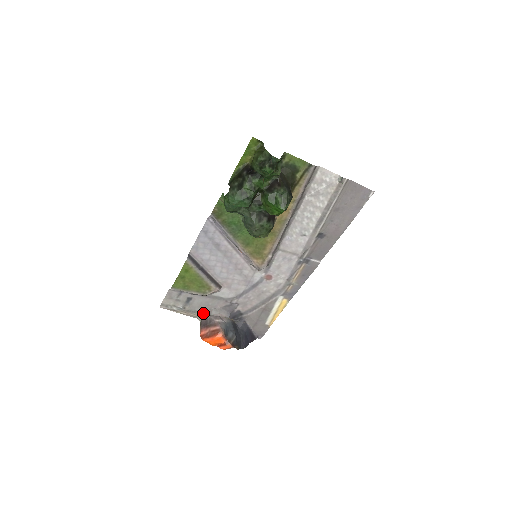
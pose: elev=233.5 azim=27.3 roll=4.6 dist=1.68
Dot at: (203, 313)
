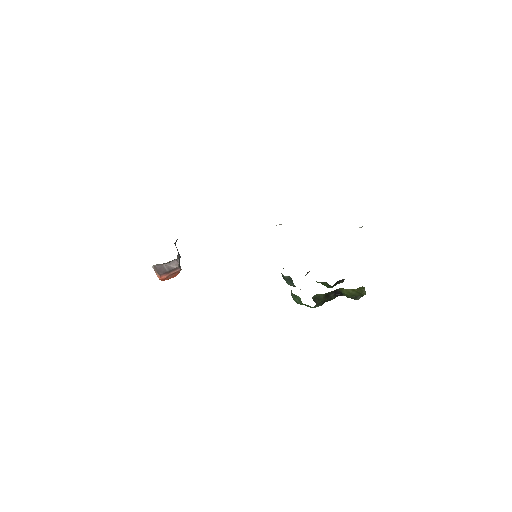
Dot at: occluded
